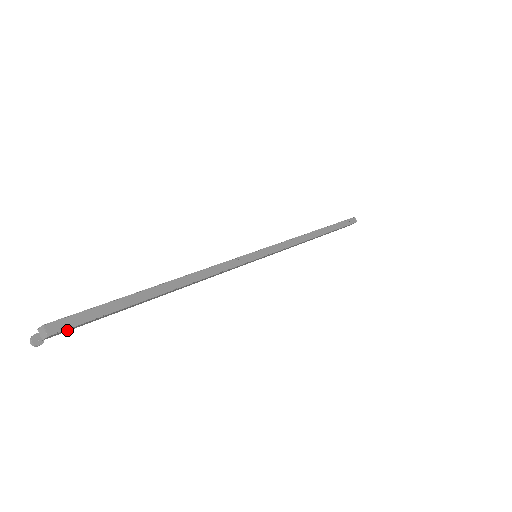
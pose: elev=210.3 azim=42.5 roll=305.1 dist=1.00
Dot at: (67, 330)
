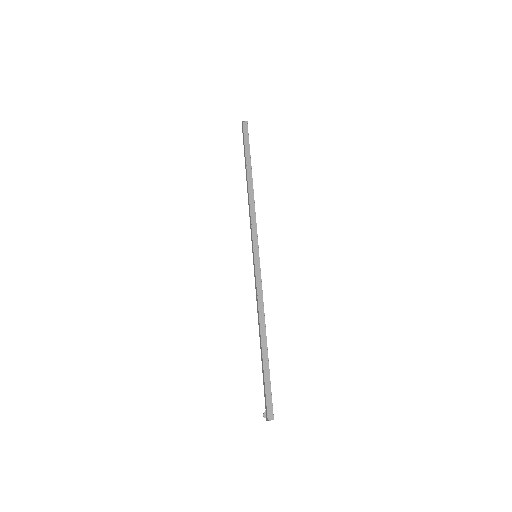
Dot at: (272, 408)
